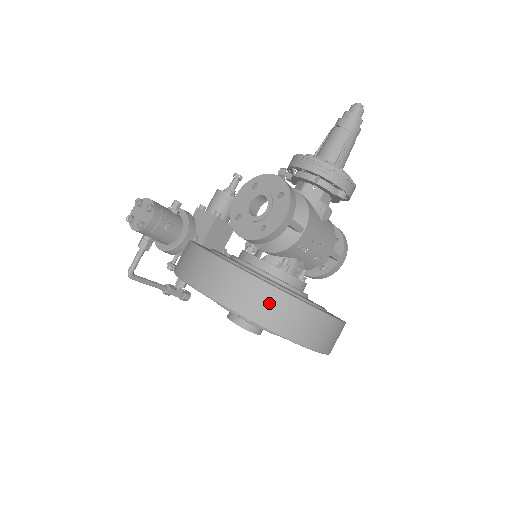
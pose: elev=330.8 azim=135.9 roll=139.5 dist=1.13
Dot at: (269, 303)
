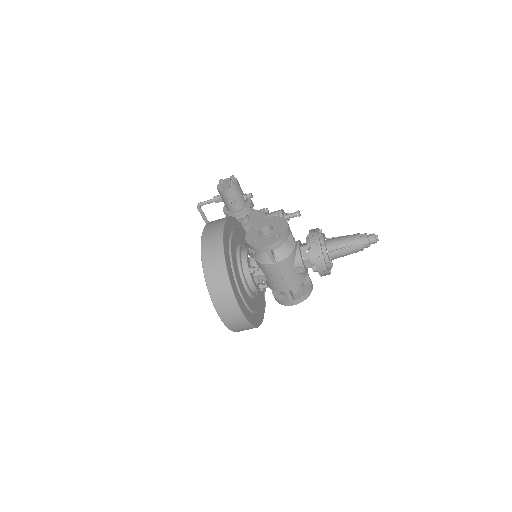
Dot at: (217, 271)
